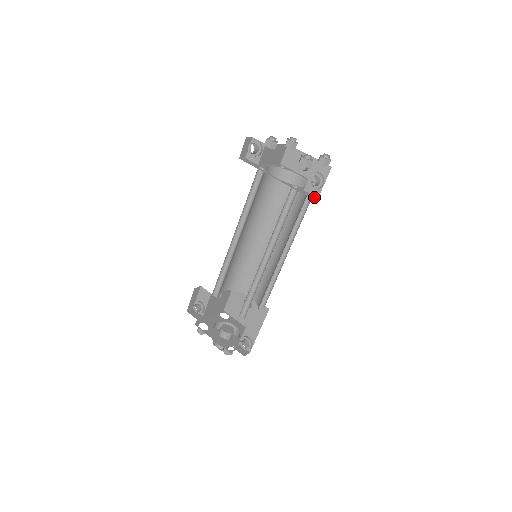
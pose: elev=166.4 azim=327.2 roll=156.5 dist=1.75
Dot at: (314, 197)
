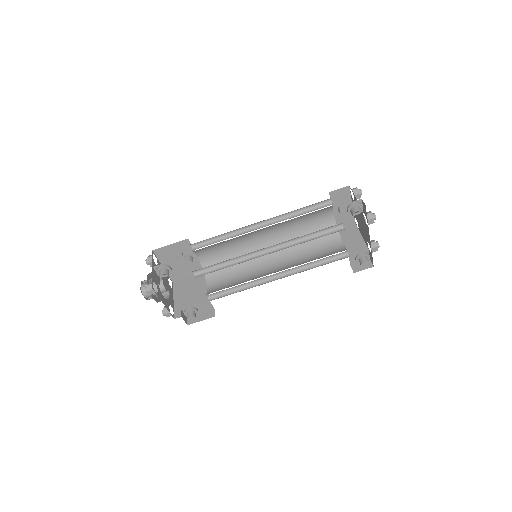
Dot at: (351, 266)
